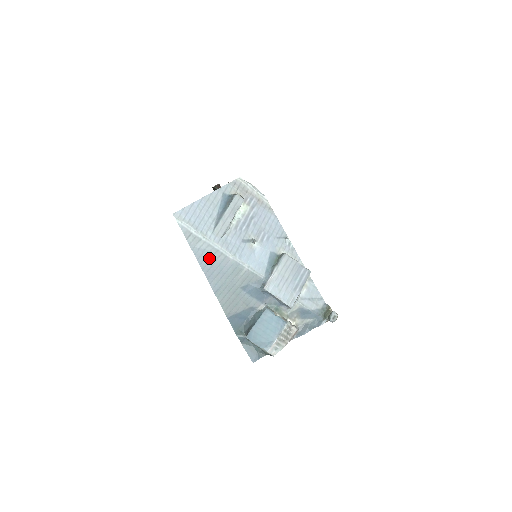
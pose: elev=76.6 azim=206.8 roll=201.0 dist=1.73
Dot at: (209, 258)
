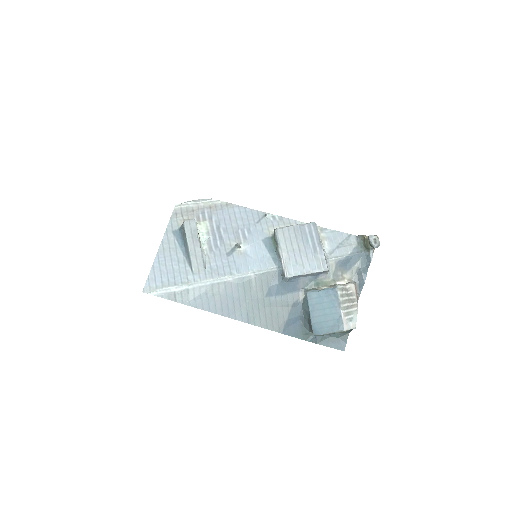
Dot at: (211, 298)
